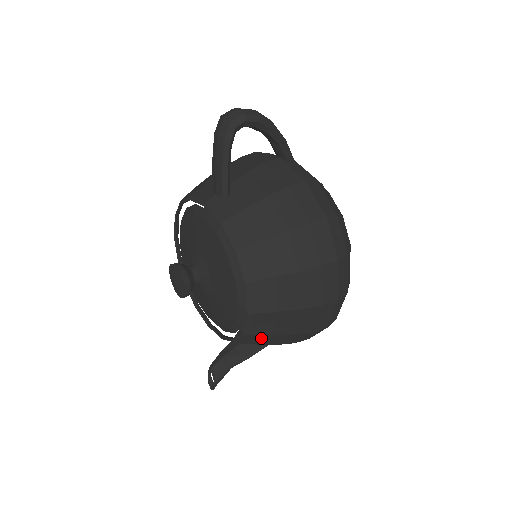
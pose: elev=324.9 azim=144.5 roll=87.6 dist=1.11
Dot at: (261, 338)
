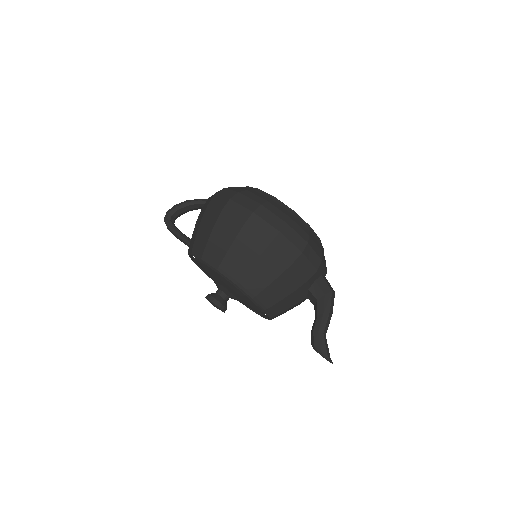
Dot at: (252, 278)
